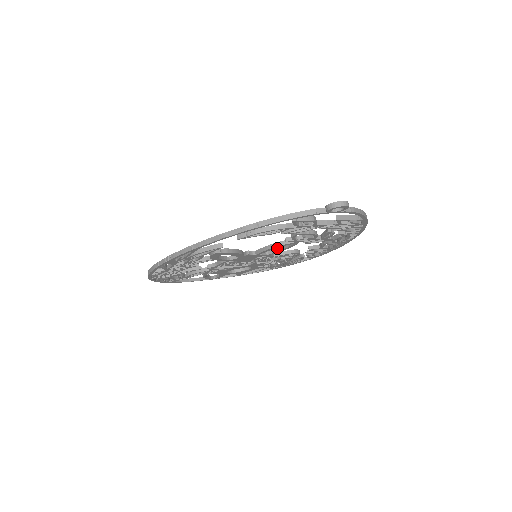
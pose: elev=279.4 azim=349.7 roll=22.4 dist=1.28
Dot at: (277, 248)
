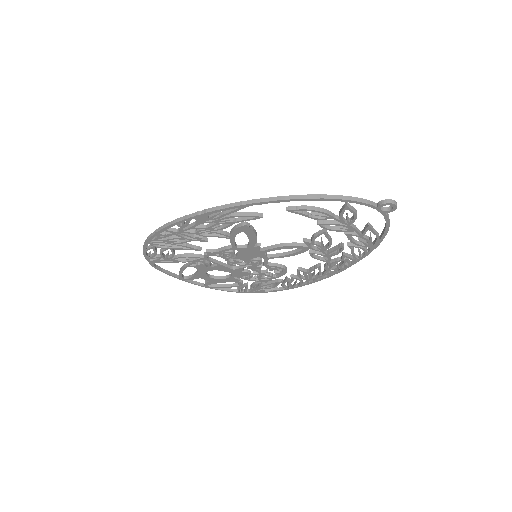
Dot at: (280, 253)
